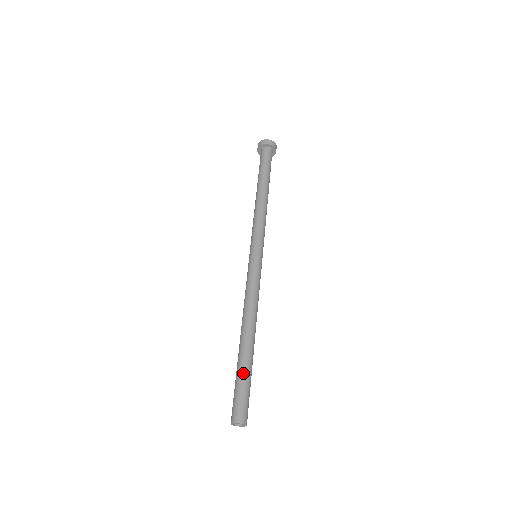
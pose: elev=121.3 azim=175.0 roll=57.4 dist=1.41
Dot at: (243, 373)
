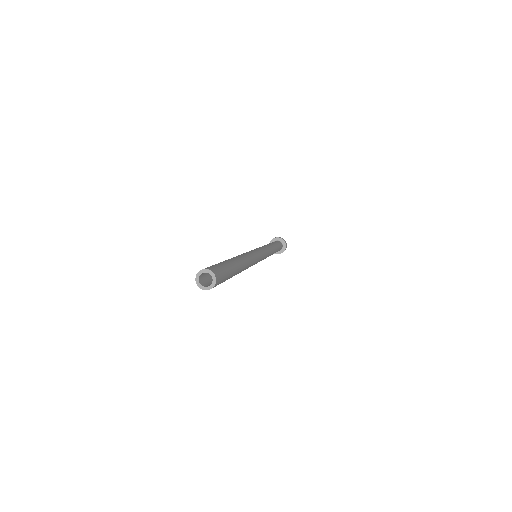
Dot at: (223, 262)
